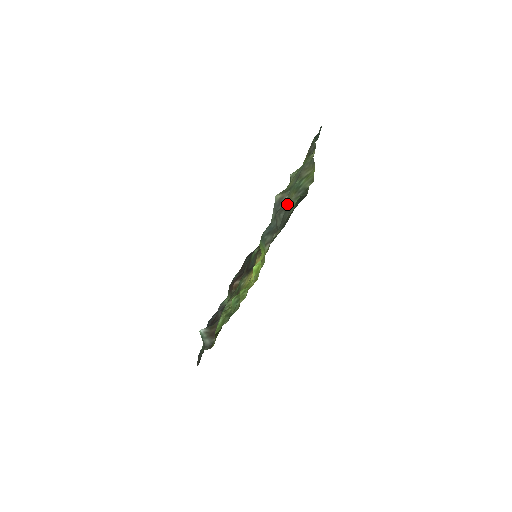
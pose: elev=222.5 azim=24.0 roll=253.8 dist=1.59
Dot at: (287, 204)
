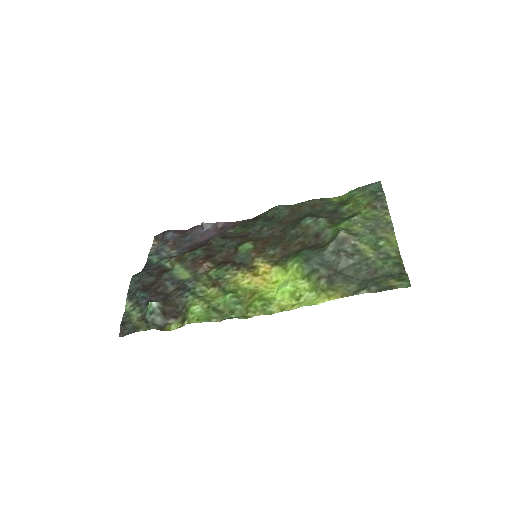
Dot at: (360, 254)
